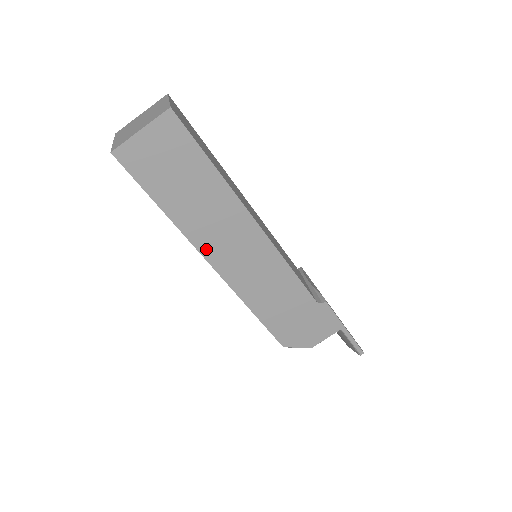
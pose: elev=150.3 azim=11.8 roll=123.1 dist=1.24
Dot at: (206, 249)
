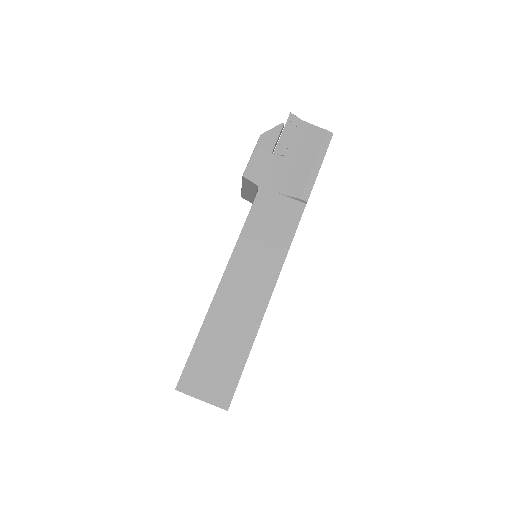
Dot at: occluded
